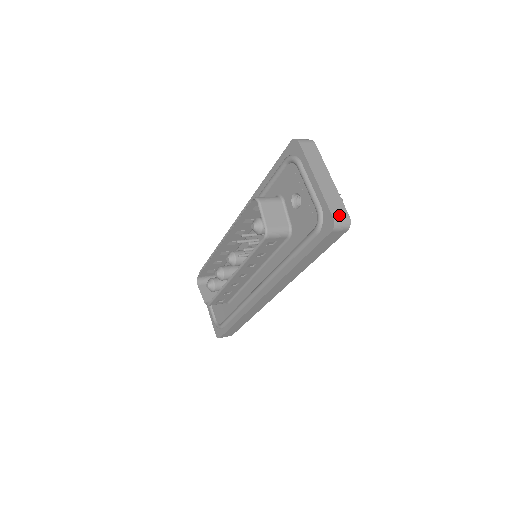
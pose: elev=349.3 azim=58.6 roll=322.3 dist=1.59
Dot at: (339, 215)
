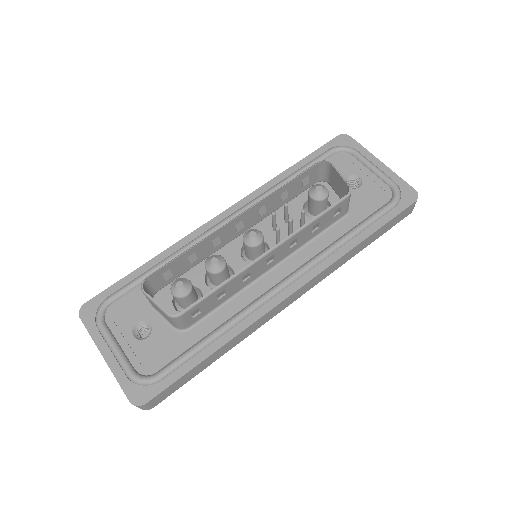
Dot at: occluded
